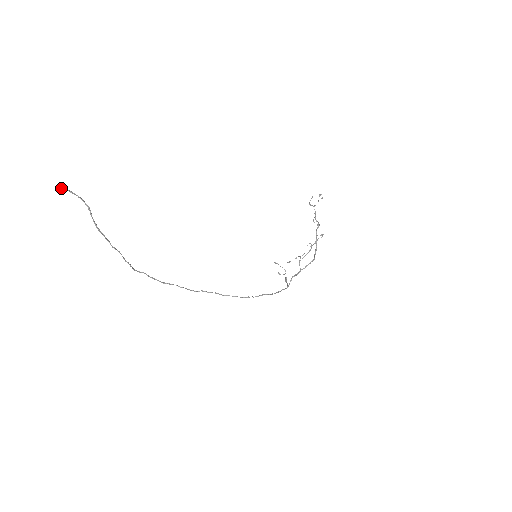
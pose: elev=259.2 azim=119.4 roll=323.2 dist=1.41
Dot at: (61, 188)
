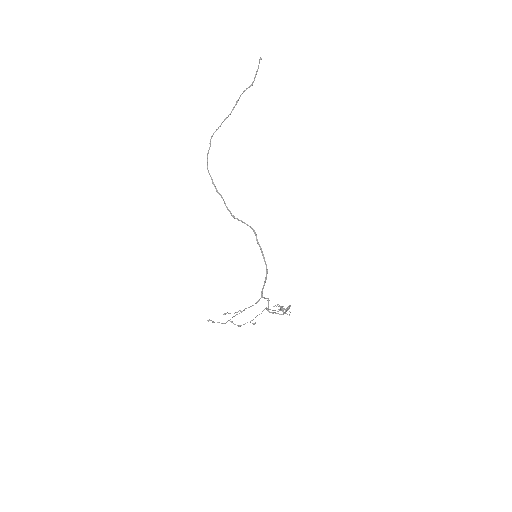
Dot at: occluded
